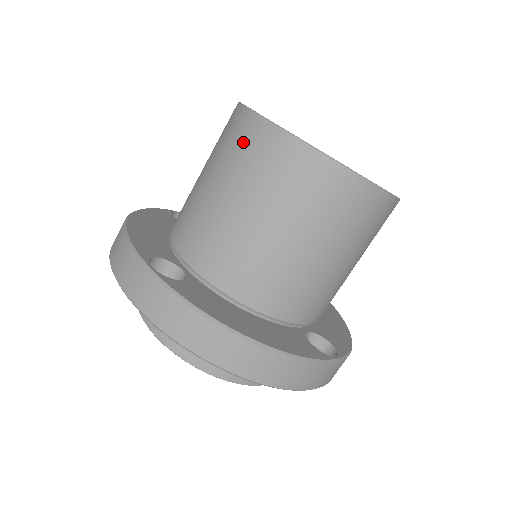
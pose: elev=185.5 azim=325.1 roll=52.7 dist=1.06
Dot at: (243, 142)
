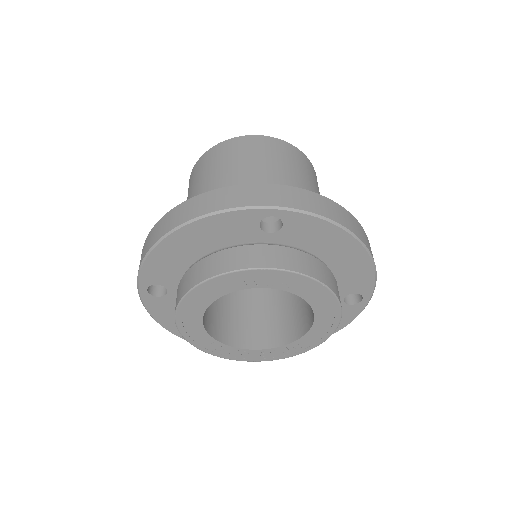
Dot at: occluded
